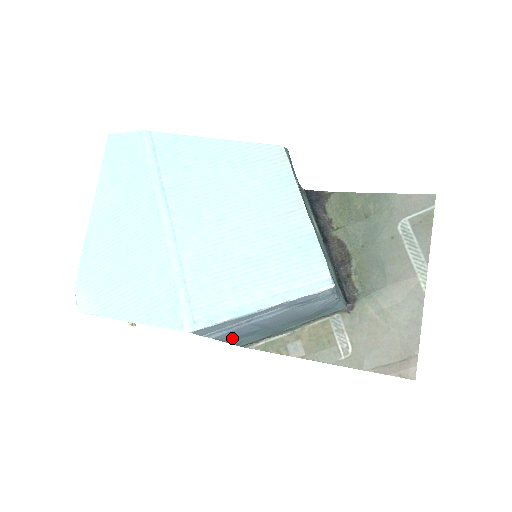
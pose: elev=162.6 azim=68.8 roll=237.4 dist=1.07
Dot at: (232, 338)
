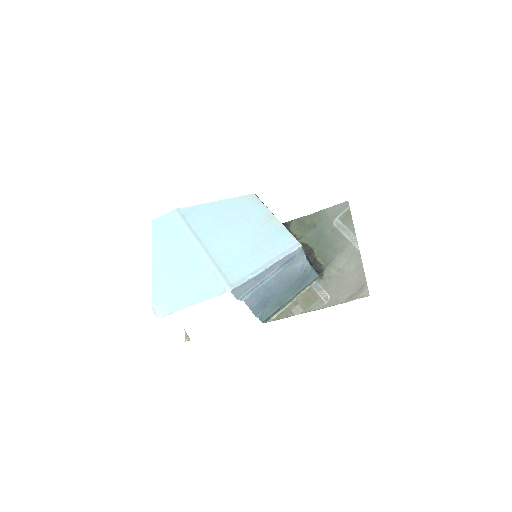
Dot at: (255, 305)
